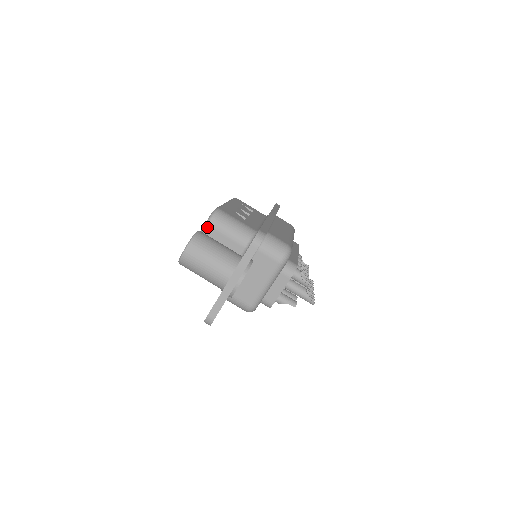
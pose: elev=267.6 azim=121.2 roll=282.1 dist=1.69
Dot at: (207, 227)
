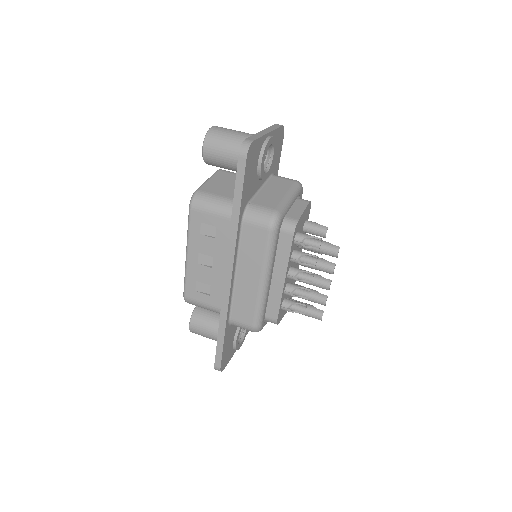
Dot at: (218, 171)
